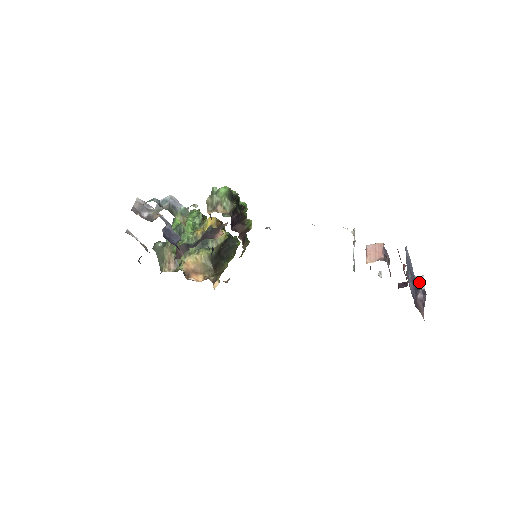
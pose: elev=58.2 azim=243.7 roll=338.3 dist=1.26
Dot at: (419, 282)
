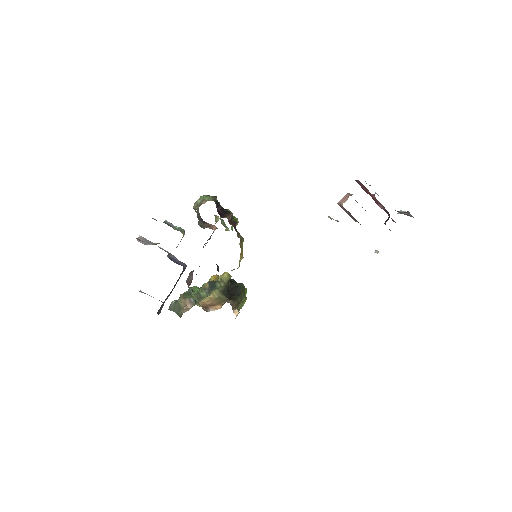
Dot at: (399, 213)
